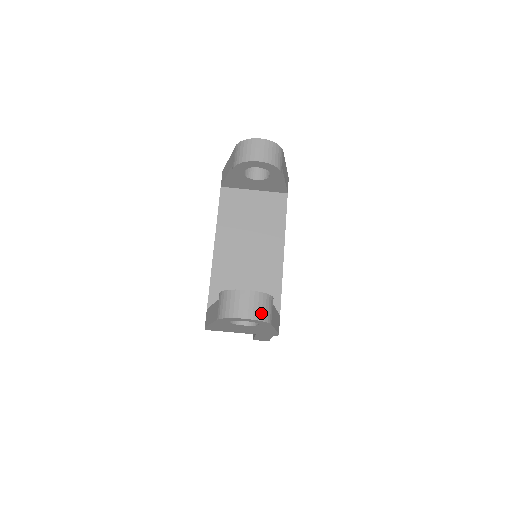
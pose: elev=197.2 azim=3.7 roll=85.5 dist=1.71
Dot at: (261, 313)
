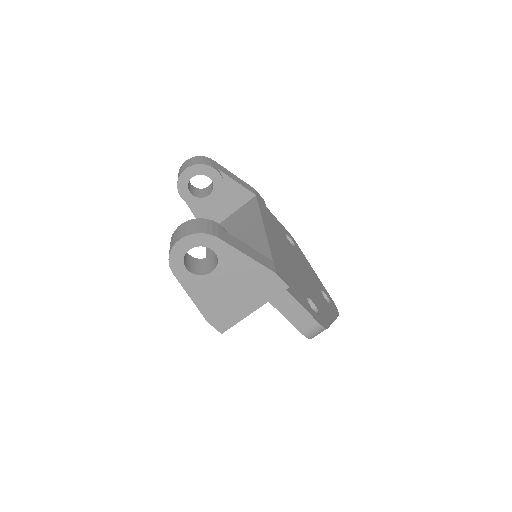
Dot at: (195, 229)
